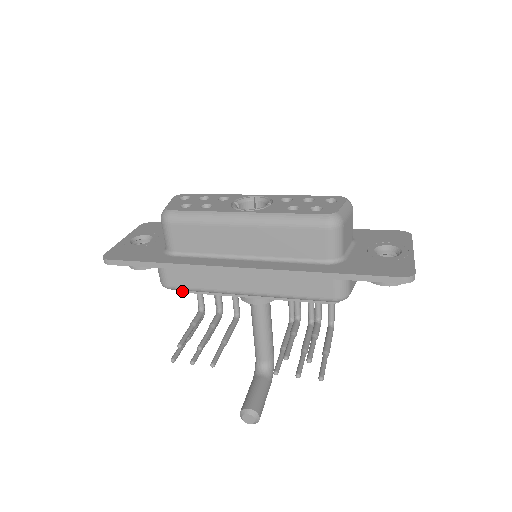
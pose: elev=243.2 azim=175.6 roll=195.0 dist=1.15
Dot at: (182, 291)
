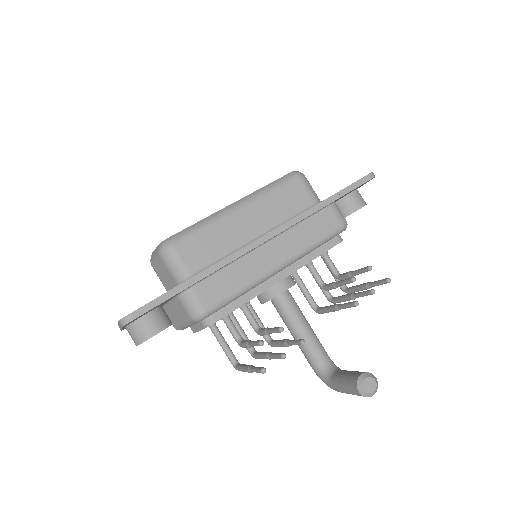
Dot at: (217, 320)
